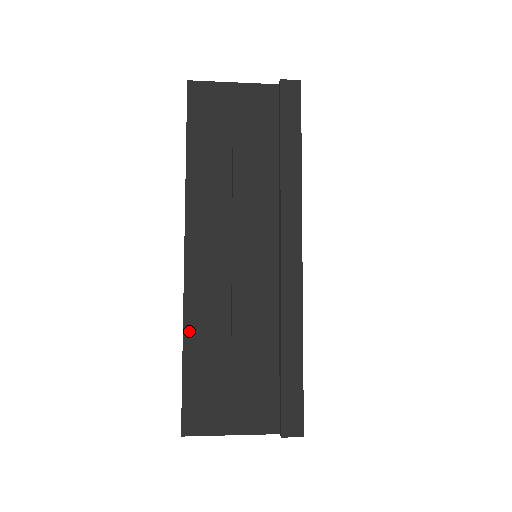
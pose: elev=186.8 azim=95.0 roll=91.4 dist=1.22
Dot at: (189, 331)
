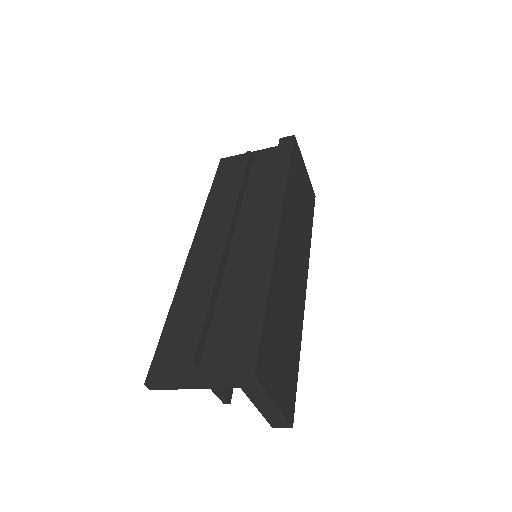
Dot at: (178, 299)
